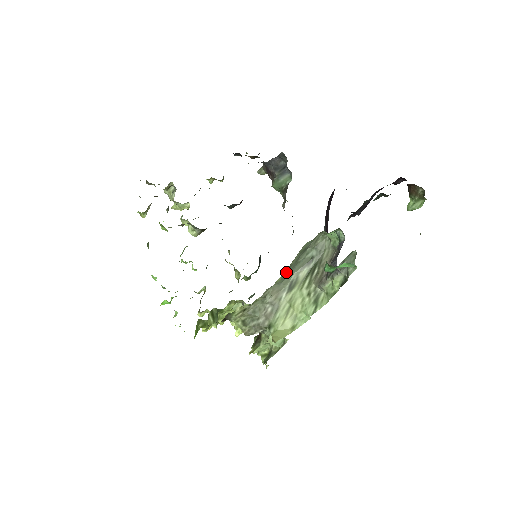
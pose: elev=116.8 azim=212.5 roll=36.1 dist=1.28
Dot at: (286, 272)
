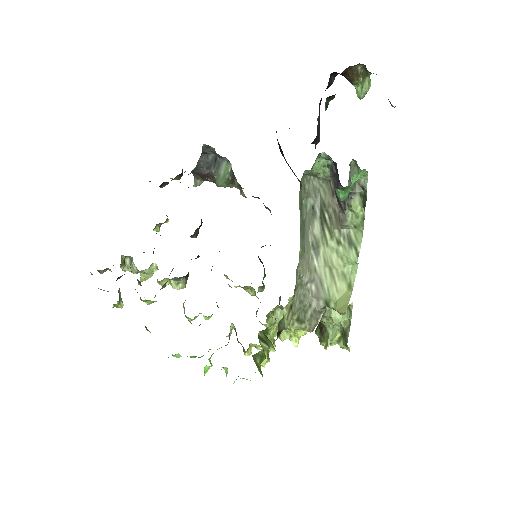
Dot at: (301, 238)
